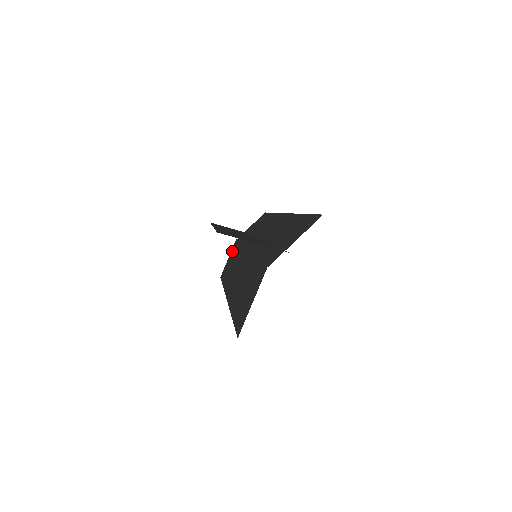
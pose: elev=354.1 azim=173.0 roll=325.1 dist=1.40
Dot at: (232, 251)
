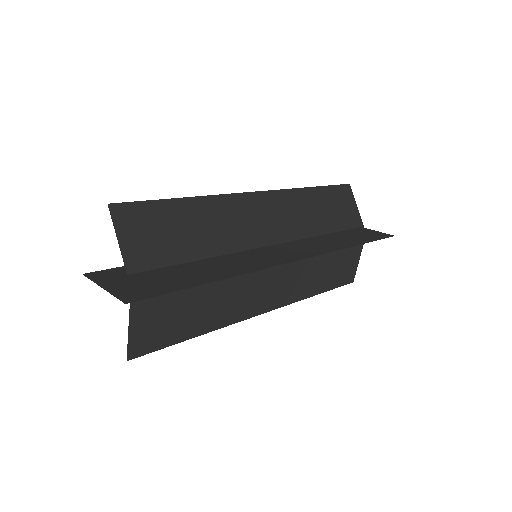
Dot at: occluded
